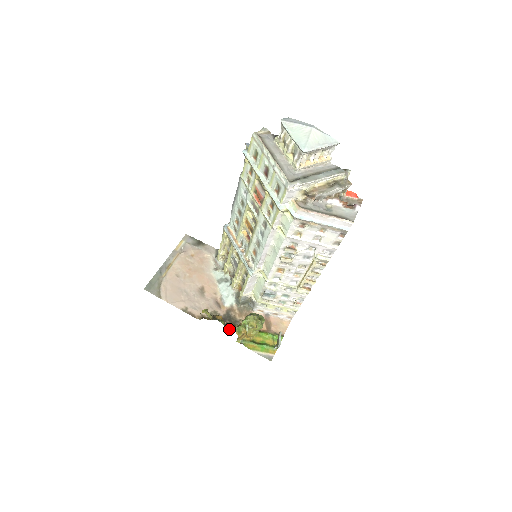
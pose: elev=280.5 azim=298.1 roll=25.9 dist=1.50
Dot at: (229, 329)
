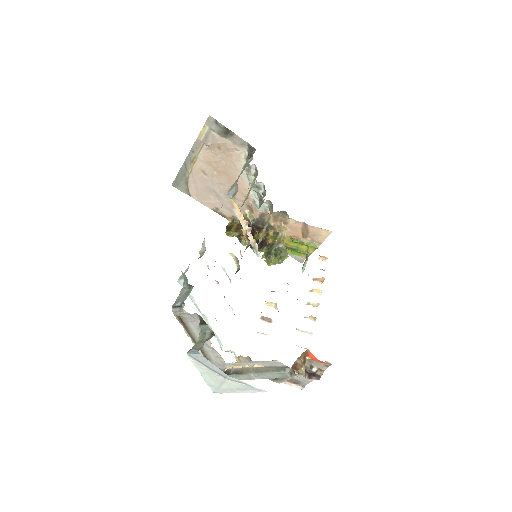
Dot at: (261, 232)
